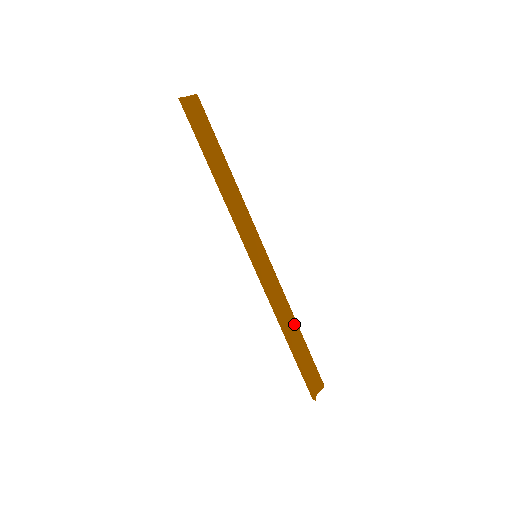
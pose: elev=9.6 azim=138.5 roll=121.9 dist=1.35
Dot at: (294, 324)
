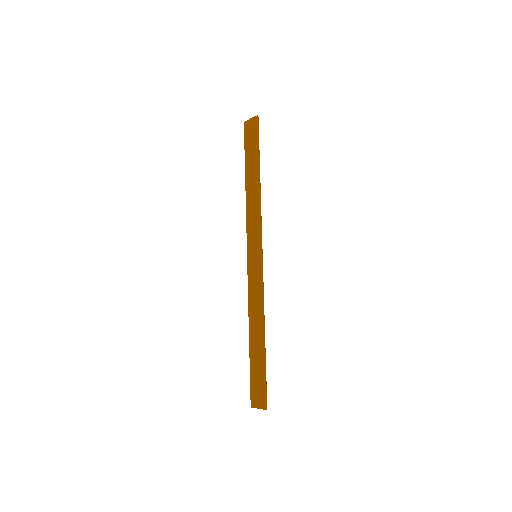
Dot at: occluded
